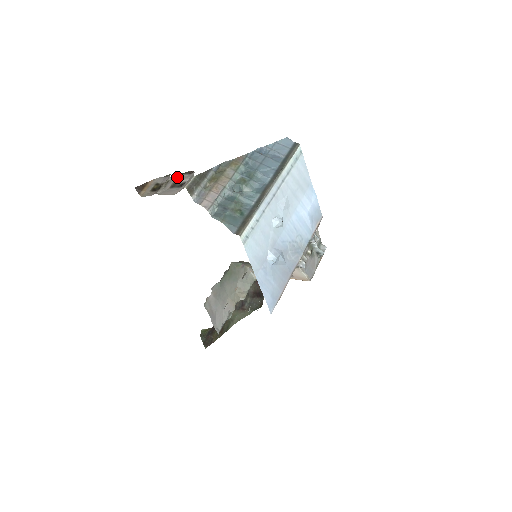
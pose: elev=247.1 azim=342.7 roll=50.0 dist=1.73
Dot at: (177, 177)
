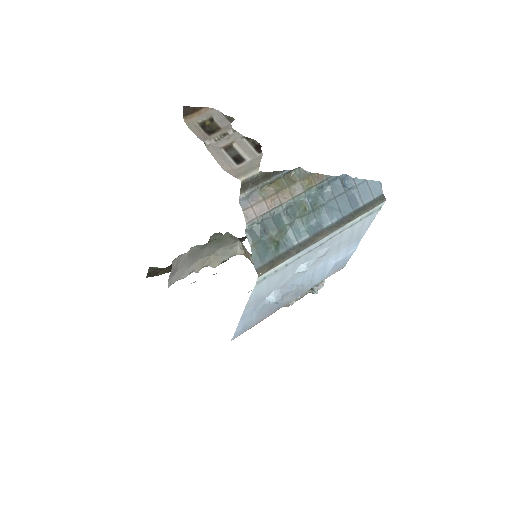
Dot at: (239, 138)
